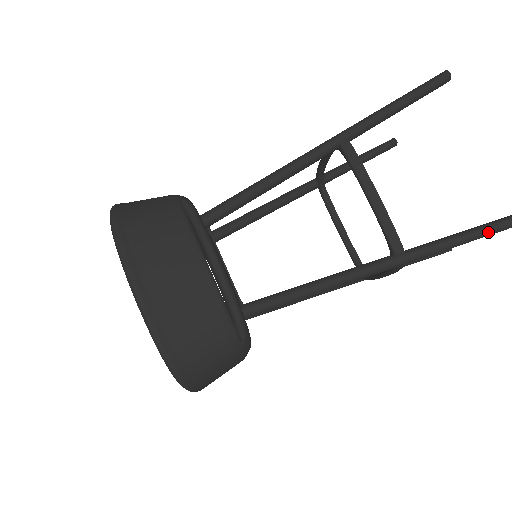
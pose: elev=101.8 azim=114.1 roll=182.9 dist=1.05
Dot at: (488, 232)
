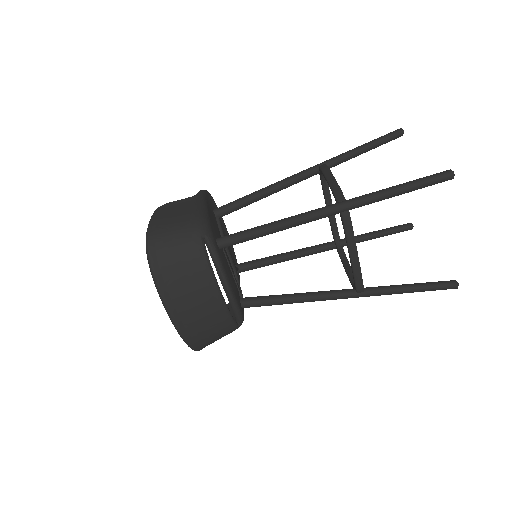
Dot at: occluded
